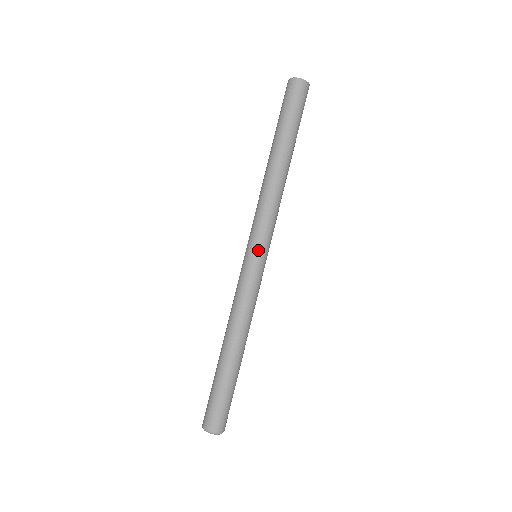
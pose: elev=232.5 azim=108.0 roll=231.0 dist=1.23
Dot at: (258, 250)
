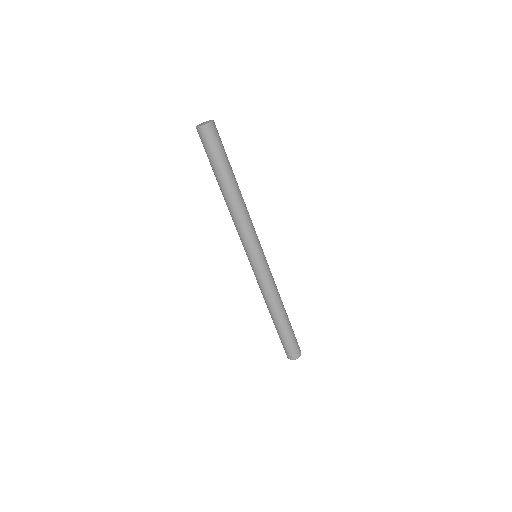
Dot at: (251, 257)
